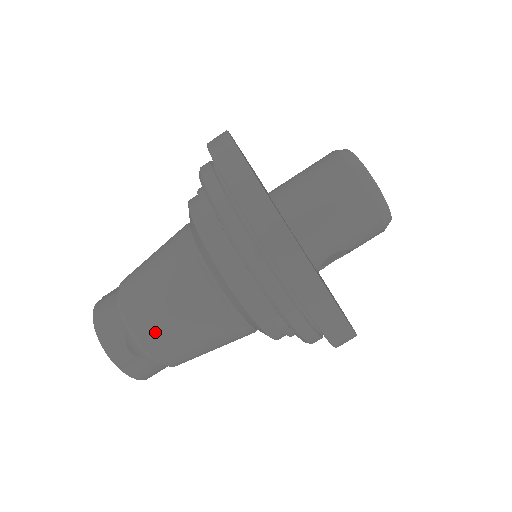
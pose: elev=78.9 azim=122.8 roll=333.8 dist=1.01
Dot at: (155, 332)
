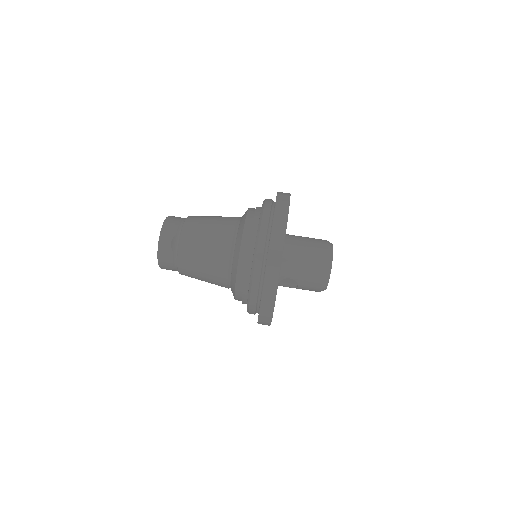
Dot at: (190, 244)
